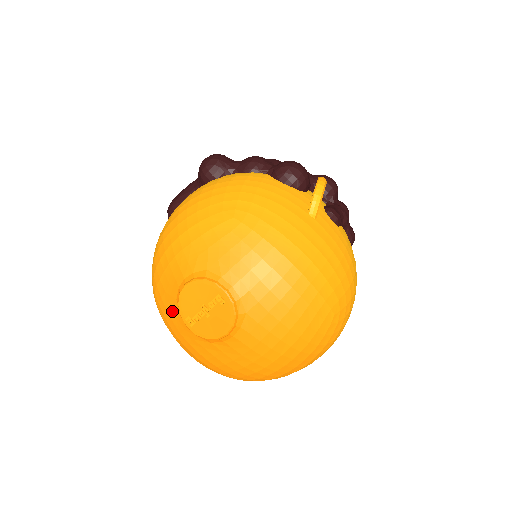
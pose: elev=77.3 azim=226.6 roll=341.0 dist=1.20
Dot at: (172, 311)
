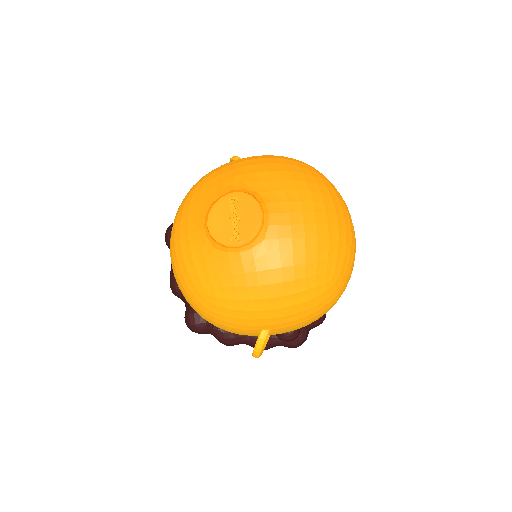
Dot at: (222, 265)
